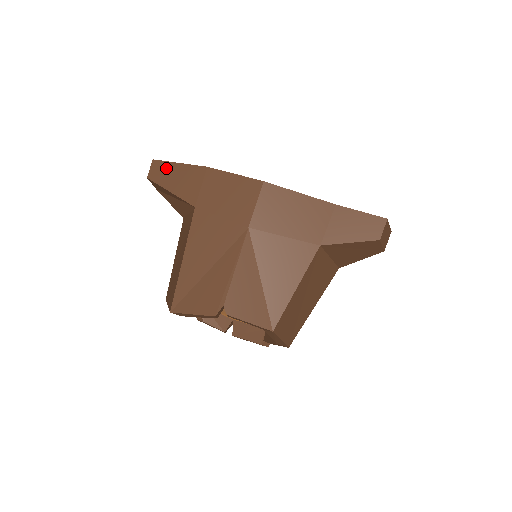
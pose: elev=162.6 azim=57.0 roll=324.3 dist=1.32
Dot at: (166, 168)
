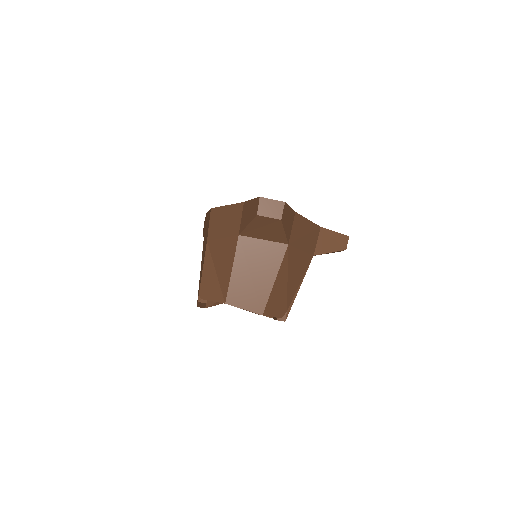
Dot at: (204, 222)
